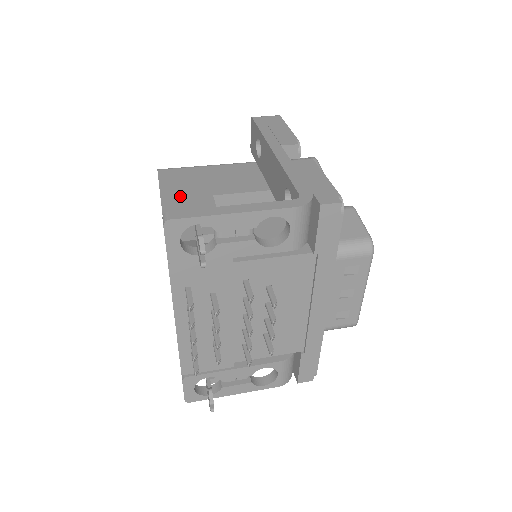
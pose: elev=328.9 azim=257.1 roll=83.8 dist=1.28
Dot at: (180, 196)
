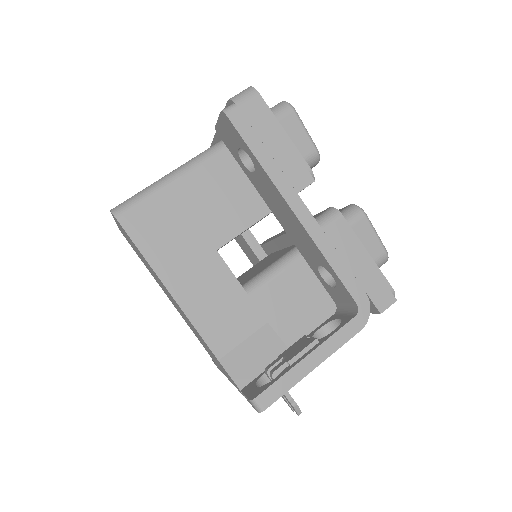
Dot at: (182, 269)
